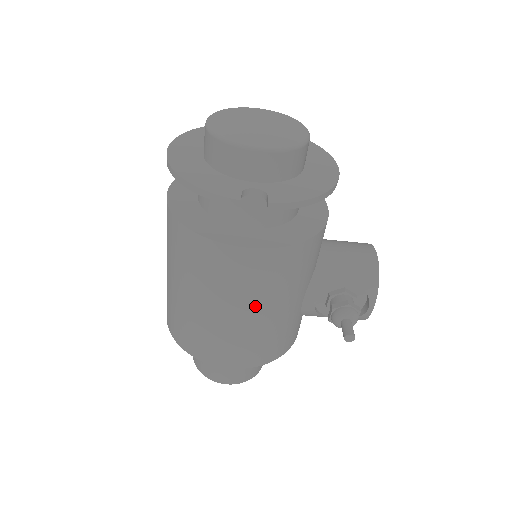
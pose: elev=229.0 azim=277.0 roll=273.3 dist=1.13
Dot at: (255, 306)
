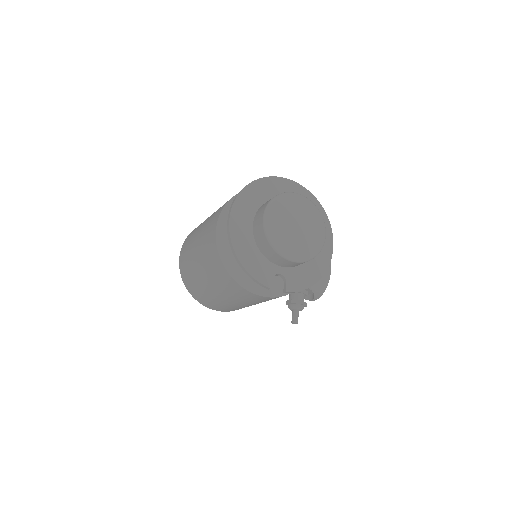
Dot at: (249, 304)
